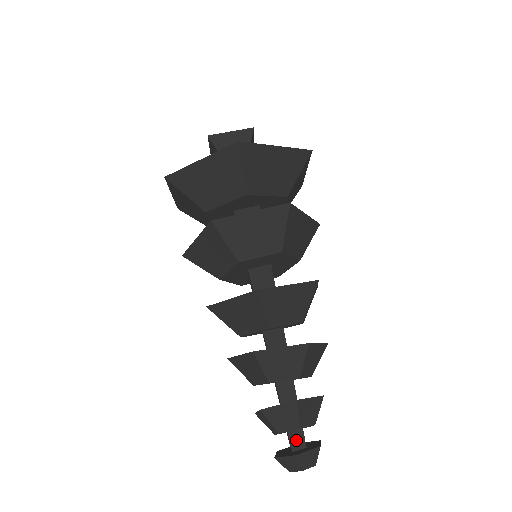
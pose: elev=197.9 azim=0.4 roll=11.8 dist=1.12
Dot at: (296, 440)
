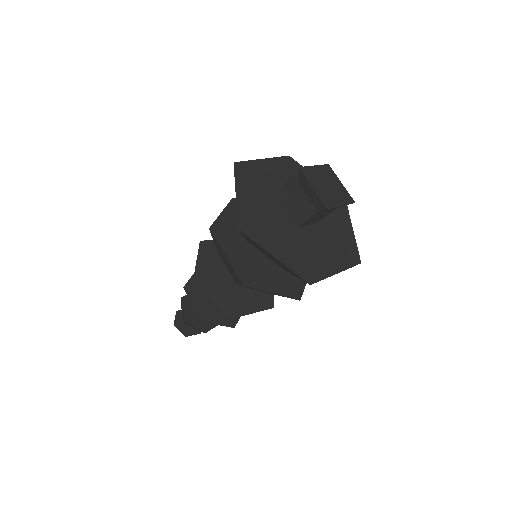
Dot at: occluded
